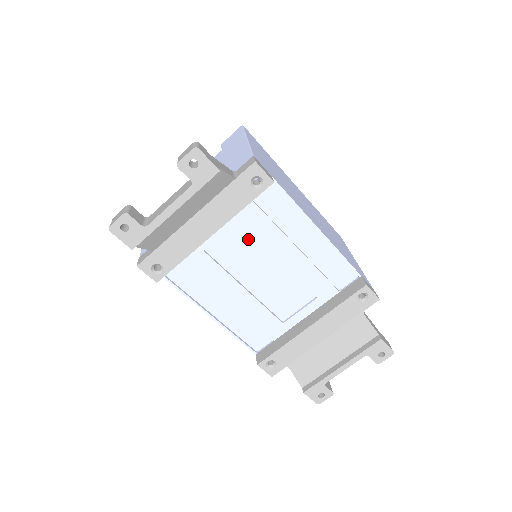
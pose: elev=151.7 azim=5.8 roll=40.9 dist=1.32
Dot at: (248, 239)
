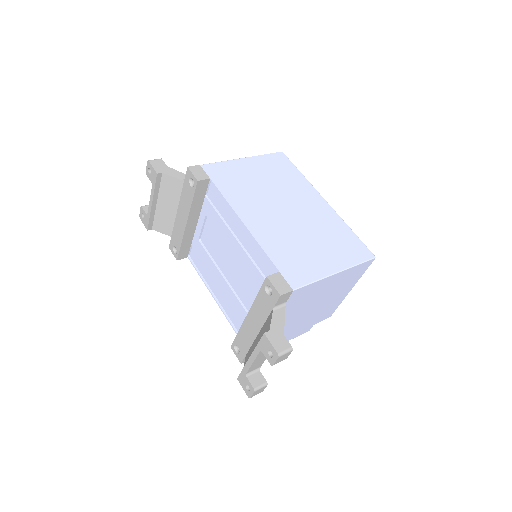
Dot at: (215, 232)
